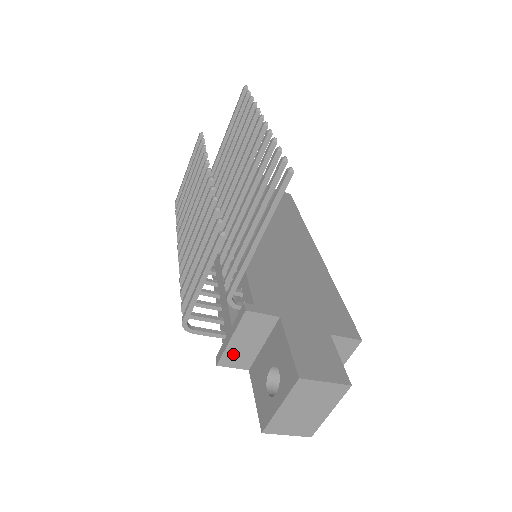
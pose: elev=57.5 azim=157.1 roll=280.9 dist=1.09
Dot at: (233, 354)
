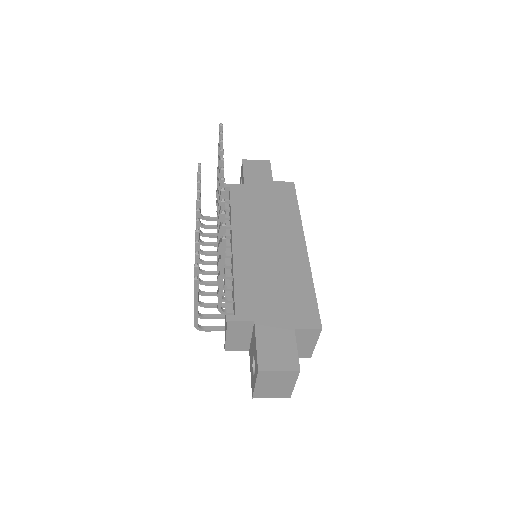
Dot at: (233, 344)
